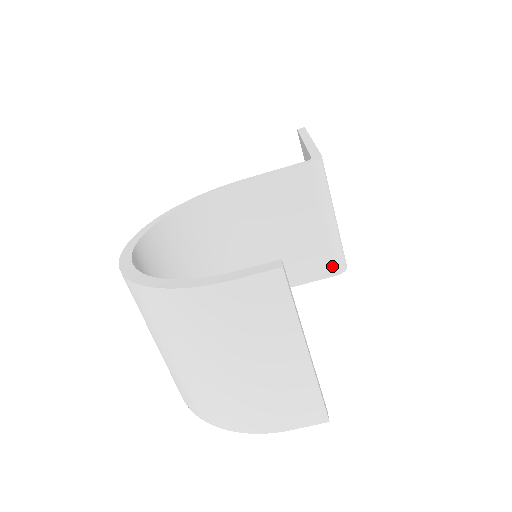
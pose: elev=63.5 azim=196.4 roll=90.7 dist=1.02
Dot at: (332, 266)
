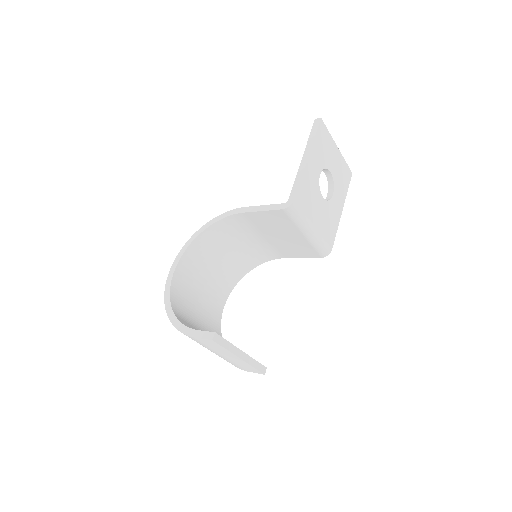
Dot at: (317, 254)
